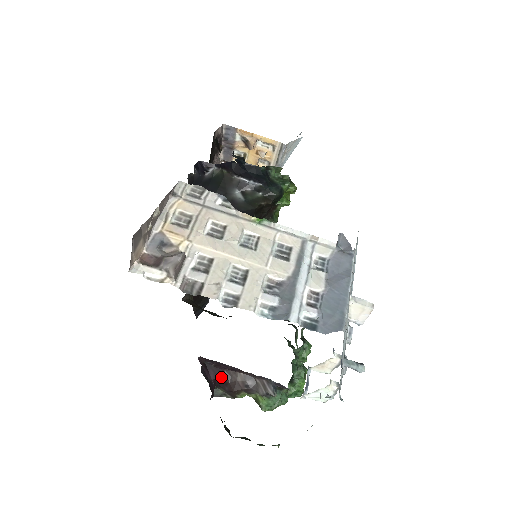
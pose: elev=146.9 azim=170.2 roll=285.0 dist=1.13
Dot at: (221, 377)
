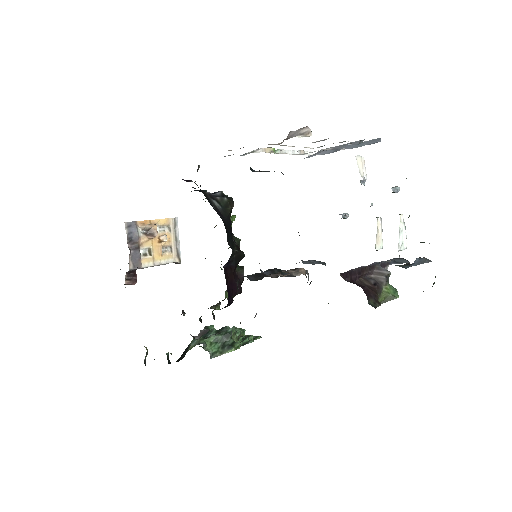
Dot at: (361, 286)
